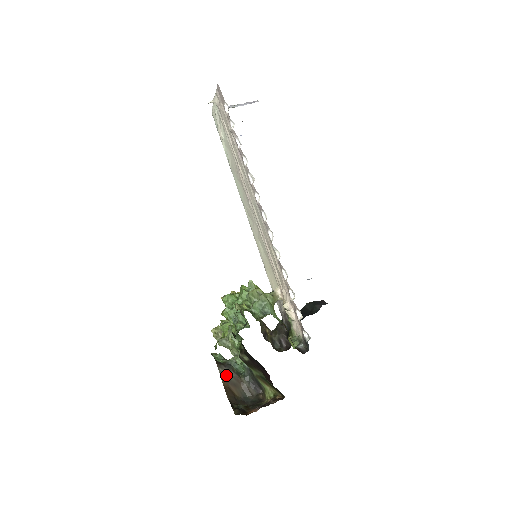
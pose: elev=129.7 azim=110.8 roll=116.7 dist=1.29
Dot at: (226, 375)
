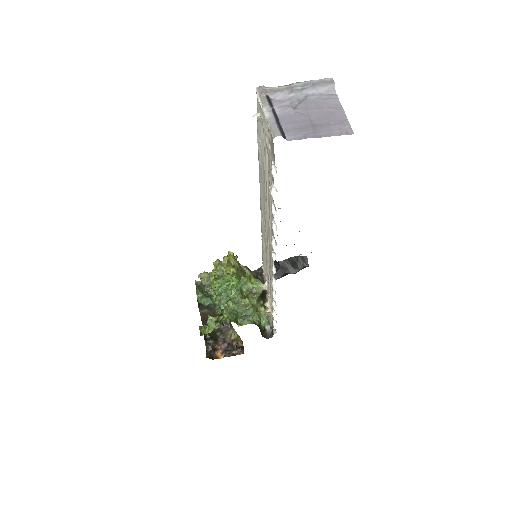
Dot at: (205, 313)
